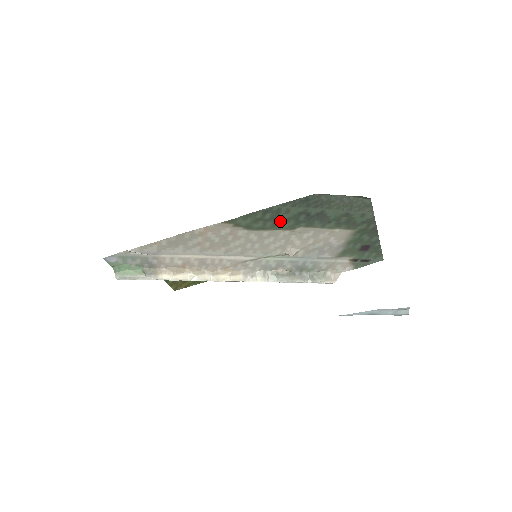
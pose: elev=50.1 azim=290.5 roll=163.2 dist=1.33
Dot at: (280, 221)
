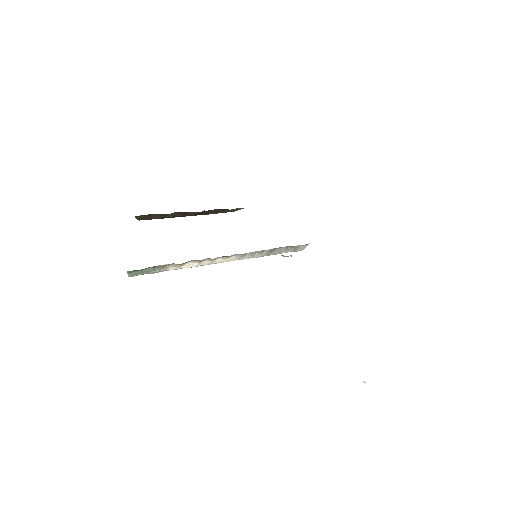
Dot at: occluded
